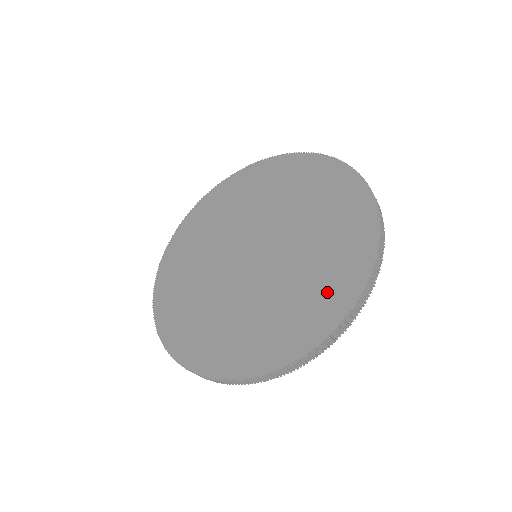
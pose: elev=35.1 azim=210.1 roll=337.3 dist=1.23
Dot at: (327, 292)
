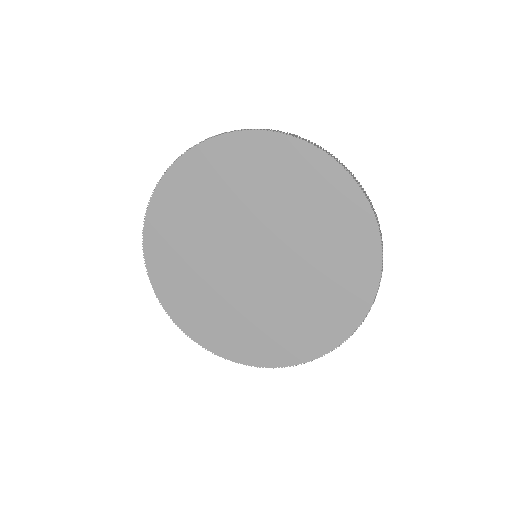
Dot at: (351, 242)
